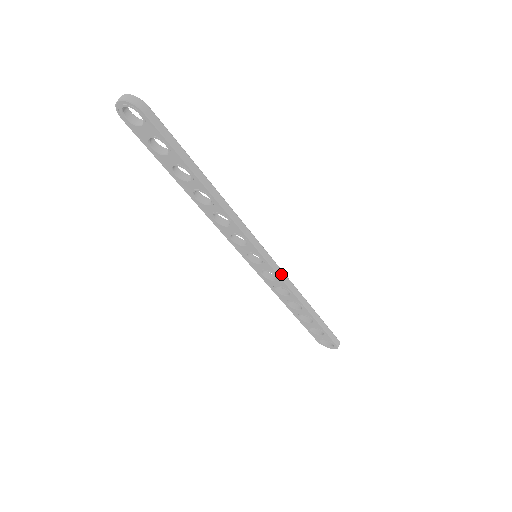
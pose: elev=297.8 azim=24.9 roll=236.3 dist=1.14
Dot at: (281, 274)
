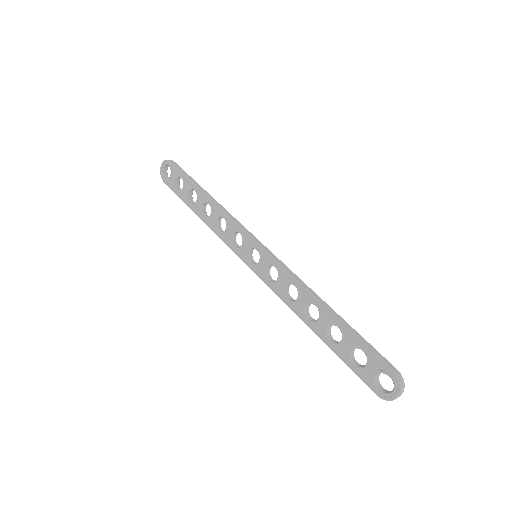
Dot at: (279, 262)
